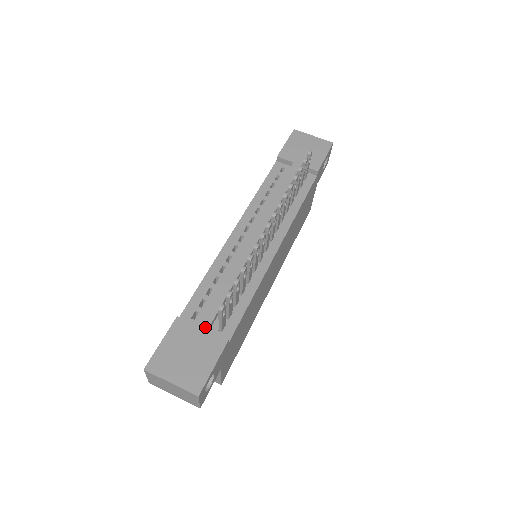
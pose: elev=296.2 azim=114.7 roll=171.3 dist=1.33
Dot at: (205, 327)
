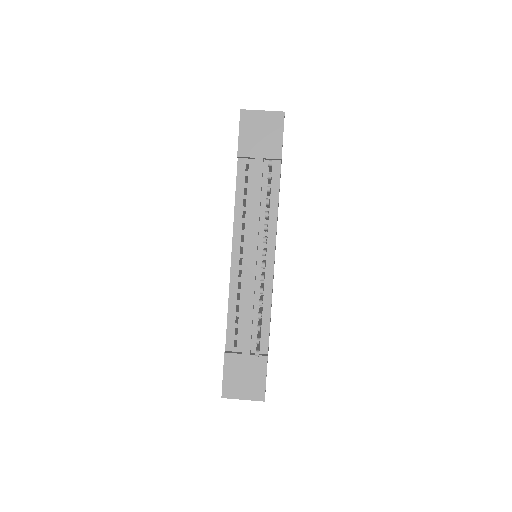
Dot at: (247, 353)
